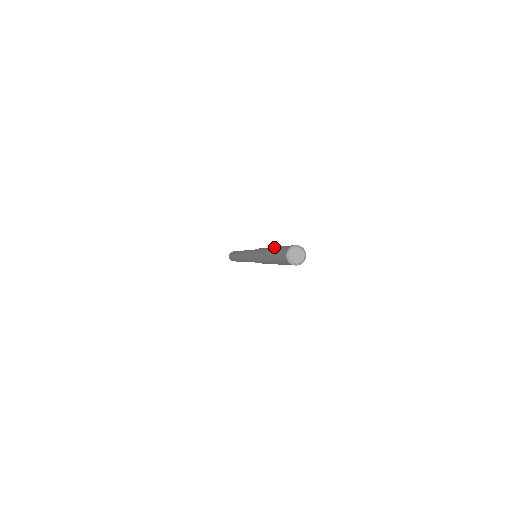
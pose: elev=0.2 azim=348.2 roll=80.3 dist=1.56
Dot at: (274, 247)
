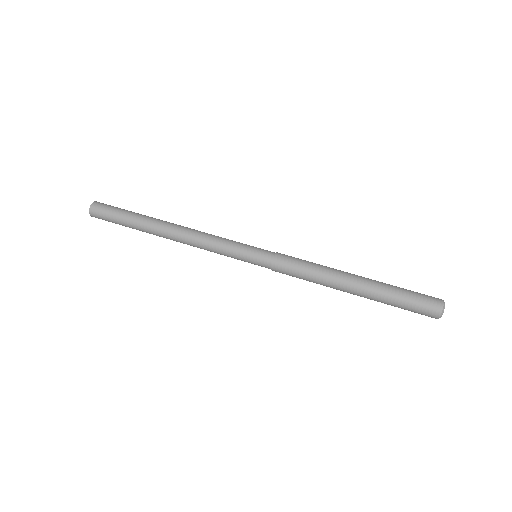
Dot at: (368, 292)
